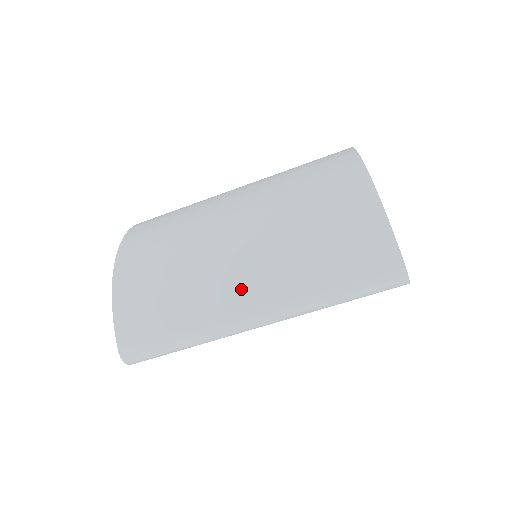
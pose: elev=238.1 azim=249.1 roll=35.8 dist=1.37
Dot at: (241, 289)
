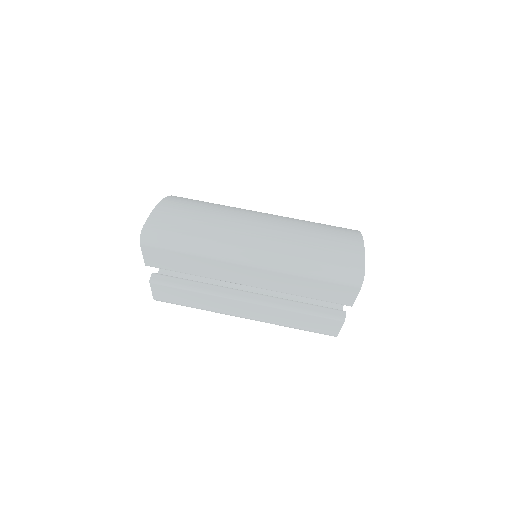
Dot at: (252, 235)
